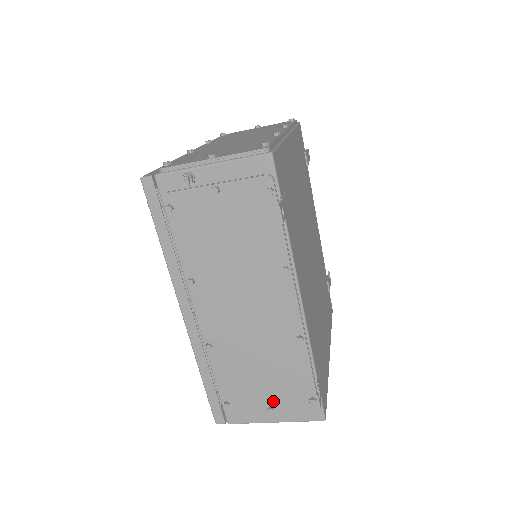
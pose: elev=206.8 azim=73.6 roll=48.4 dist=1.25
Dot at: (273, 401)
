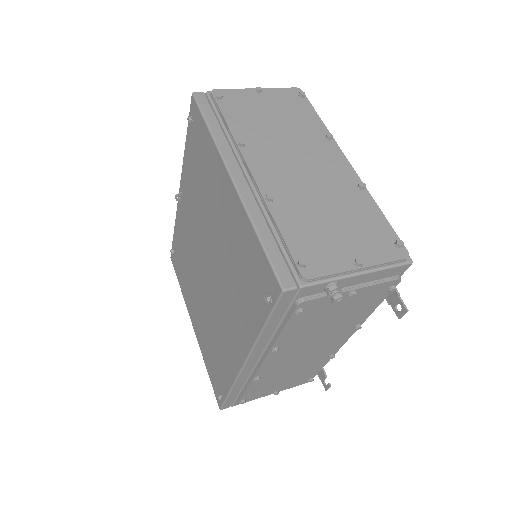
Dot at: (281, 388)
